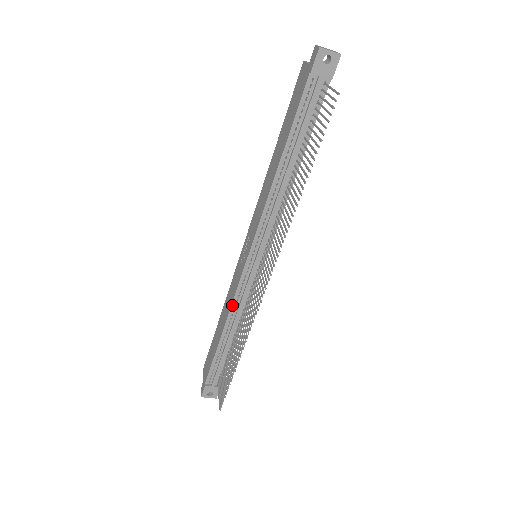
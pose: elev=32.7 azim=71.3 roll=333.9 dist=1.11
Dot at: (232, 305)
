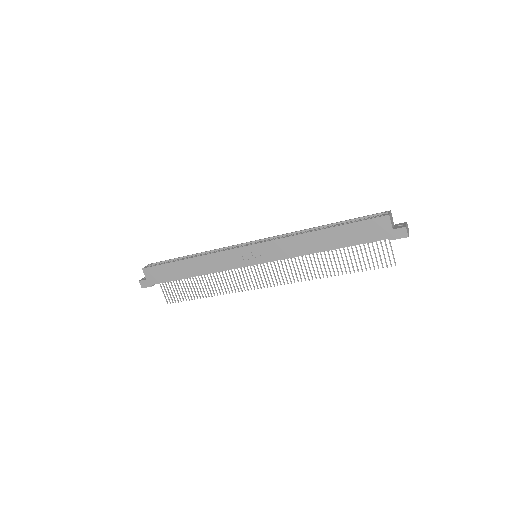
Dot at: occluded
